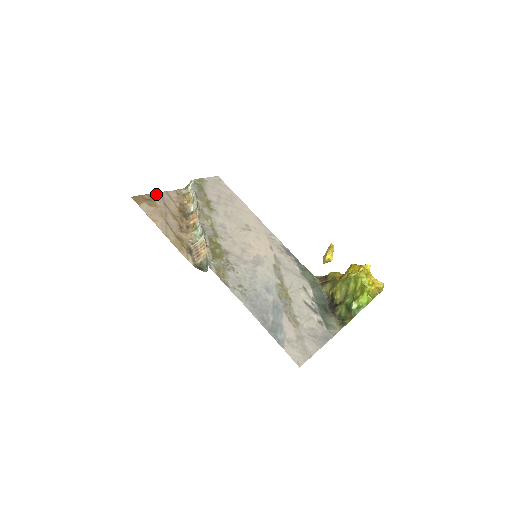
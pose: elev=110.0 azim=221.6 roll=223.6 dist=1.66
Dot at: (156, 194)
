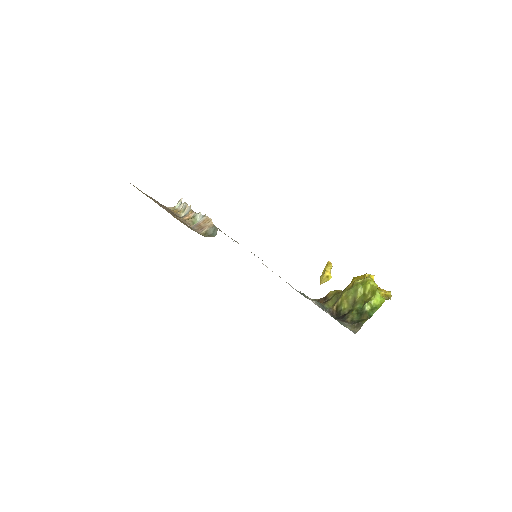
Dot at: (146, 194)
